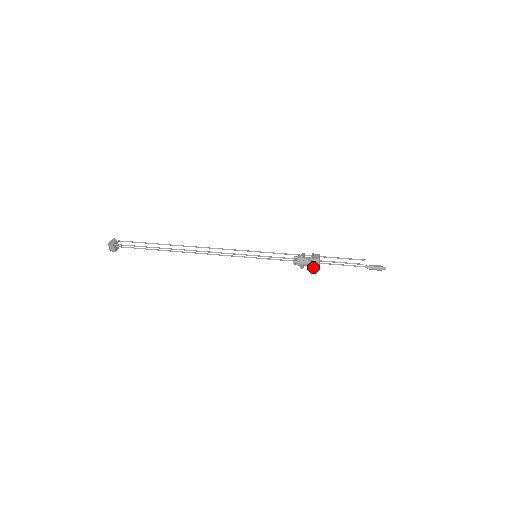
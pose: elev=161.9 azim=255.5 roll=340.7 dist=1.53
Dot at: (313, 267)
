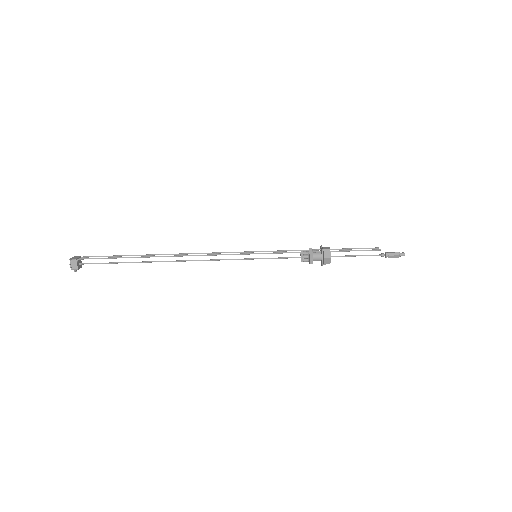
Dot at: (324, 259)
